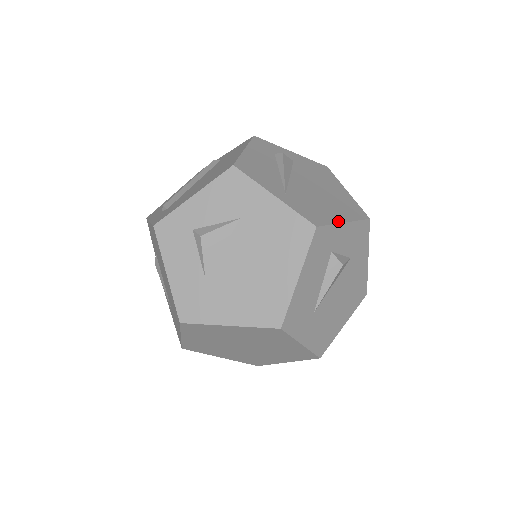
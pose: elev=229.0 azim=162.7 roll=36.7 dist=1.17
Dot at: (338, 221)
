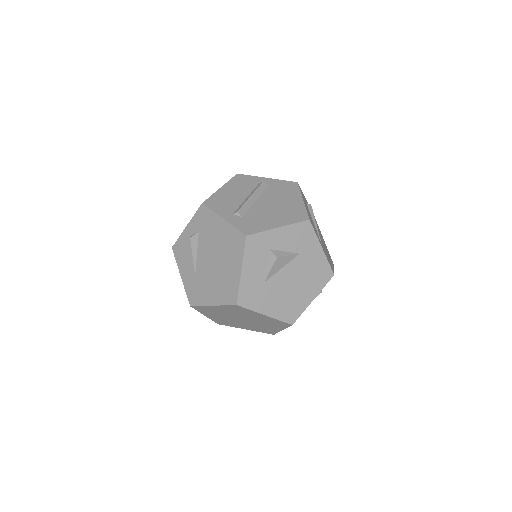
Dot at: (333, 268)
